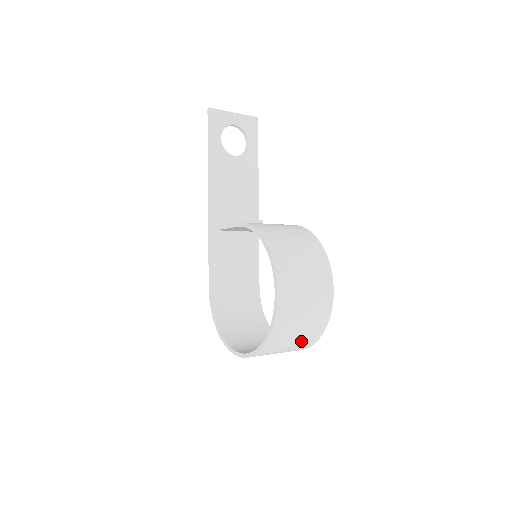
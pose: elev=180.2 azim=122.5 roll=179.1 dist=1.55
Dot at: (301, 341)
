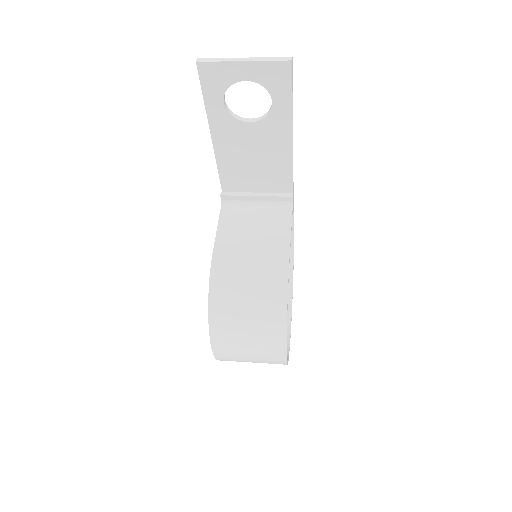
Dot at: occluded
